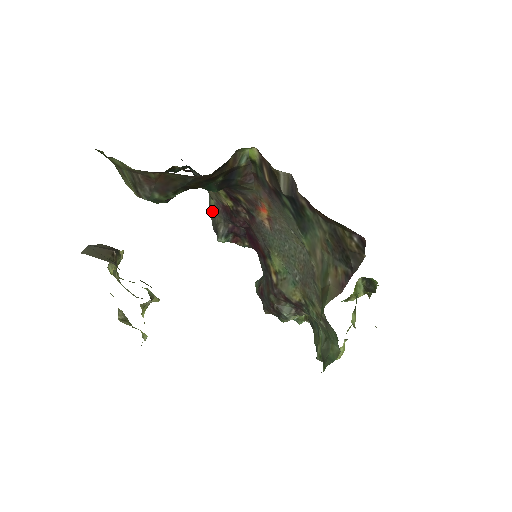
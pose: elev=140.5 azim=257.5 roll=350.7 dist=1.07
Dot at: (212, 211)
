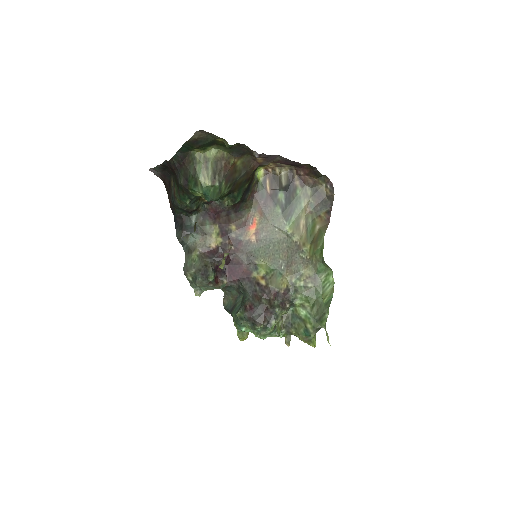
Dot at: (197, 261)
